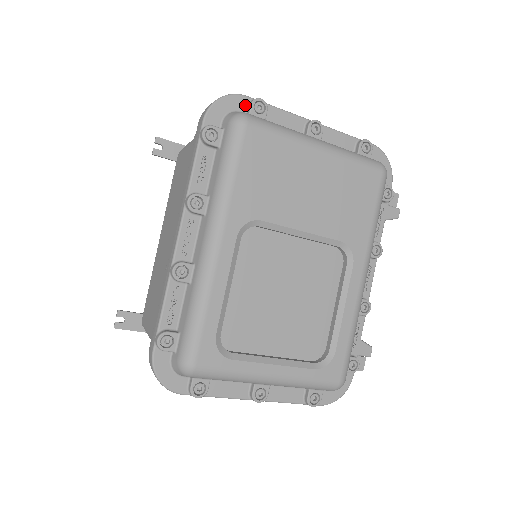
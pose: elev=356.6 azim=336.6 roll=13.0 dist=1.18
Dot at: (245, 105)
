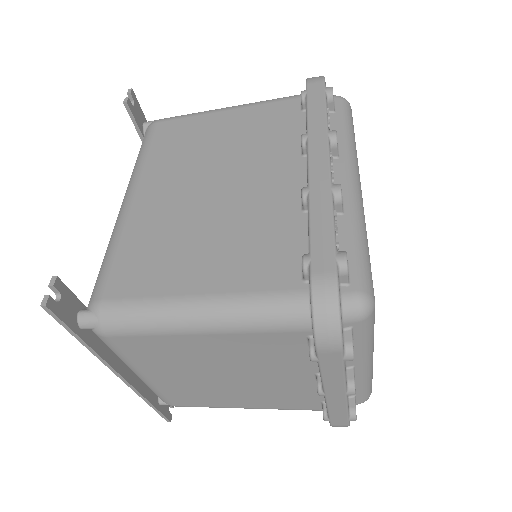
Dot at: occluded
